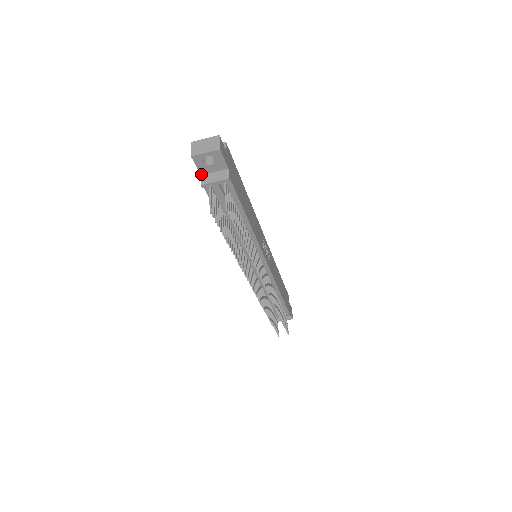
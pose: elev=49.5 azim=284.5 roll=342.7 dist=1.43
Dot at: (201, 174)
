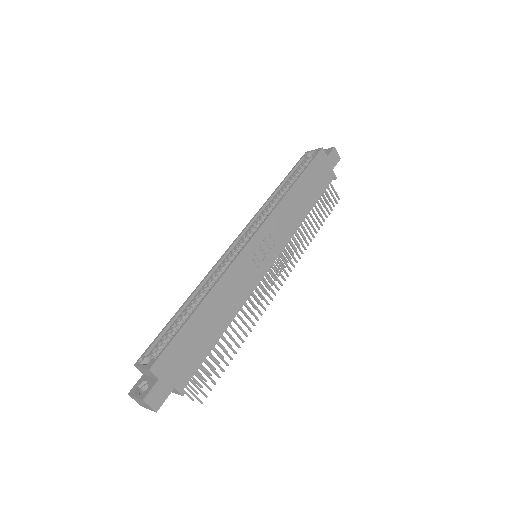
Dot at: occluded
